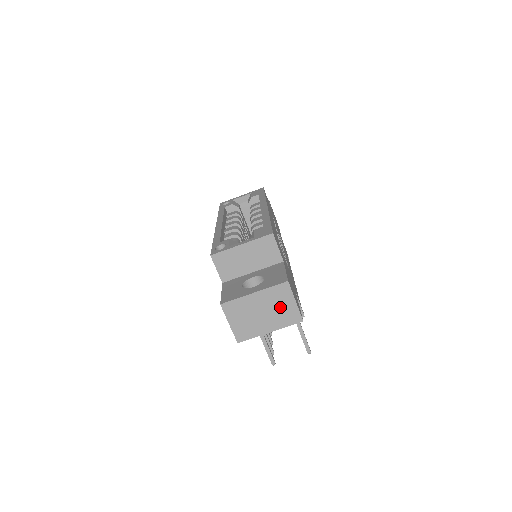
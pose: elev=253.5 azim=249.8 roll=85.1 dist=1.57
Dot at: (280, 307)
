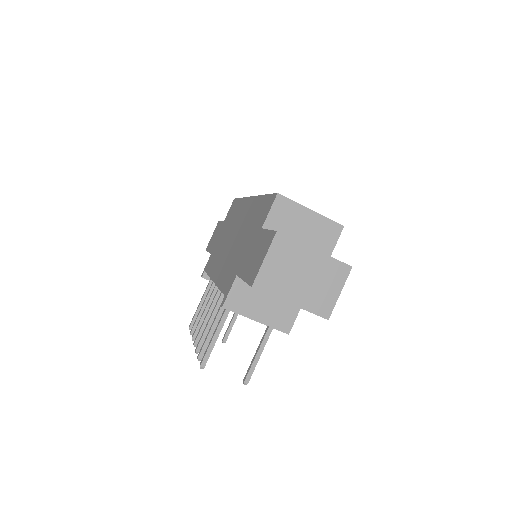
Dot at: (323, 286)
